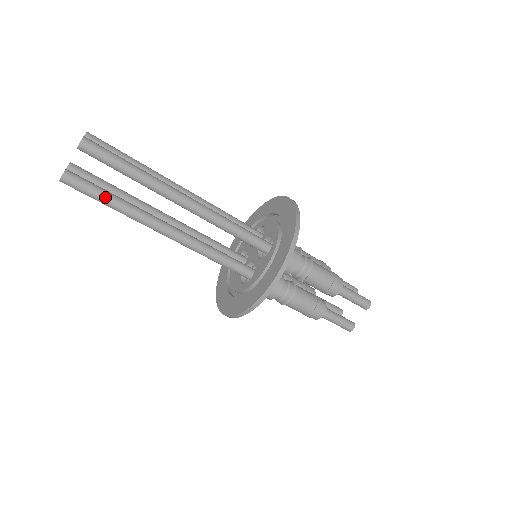
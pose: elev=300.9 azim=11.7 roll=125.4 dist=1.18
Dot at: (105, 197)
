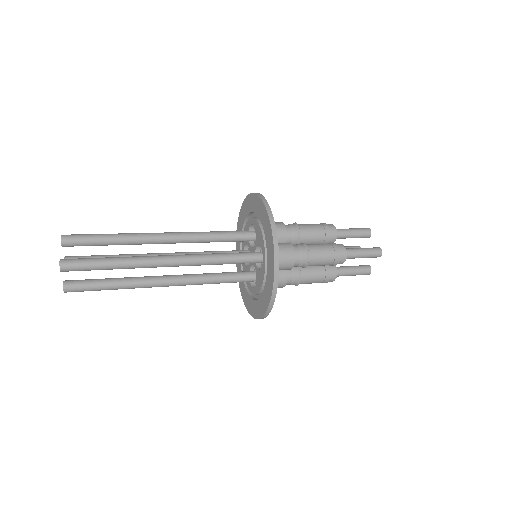
Dot at: (104, 288)
